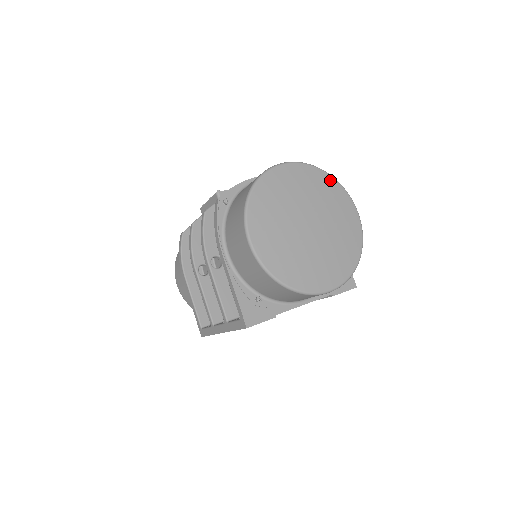
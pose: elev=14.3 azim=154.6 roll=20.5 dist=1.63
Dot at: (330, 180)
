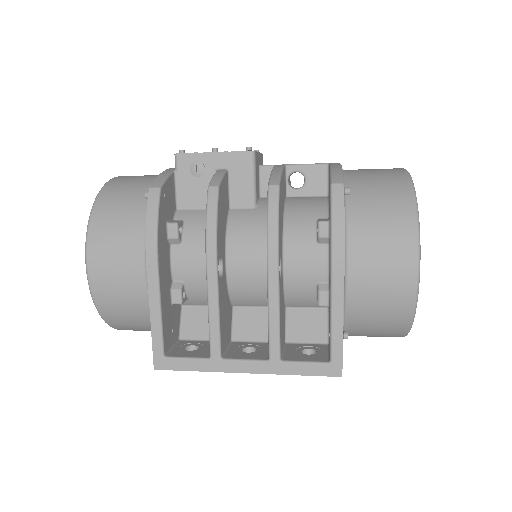
Dot at: occluded
